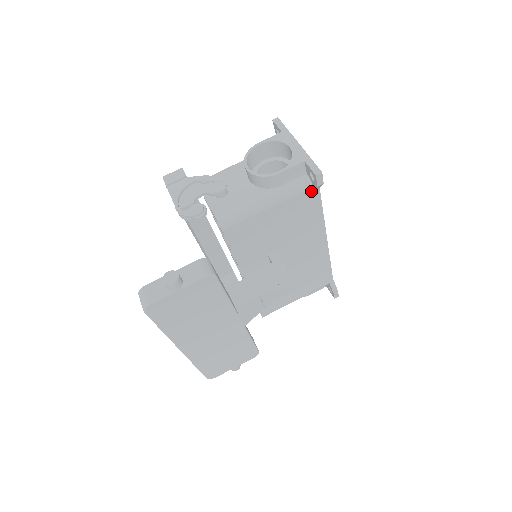
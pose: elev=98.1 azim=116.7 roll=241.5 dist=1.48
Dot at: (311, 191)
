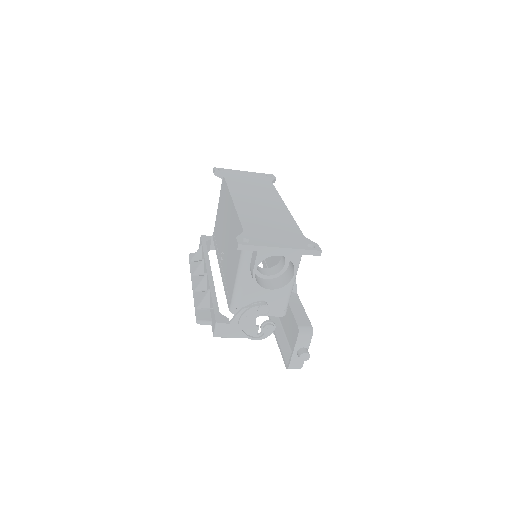
Dot at: occluded
